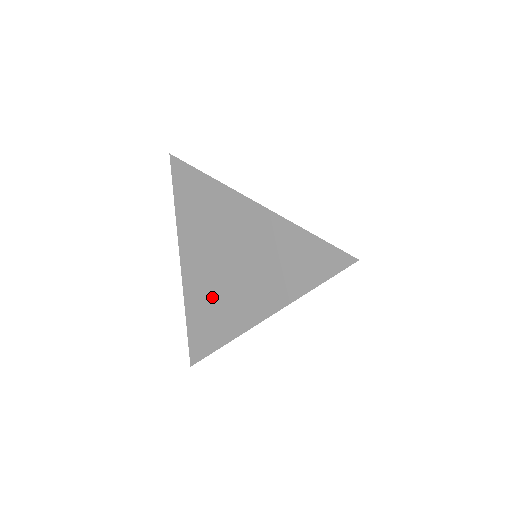
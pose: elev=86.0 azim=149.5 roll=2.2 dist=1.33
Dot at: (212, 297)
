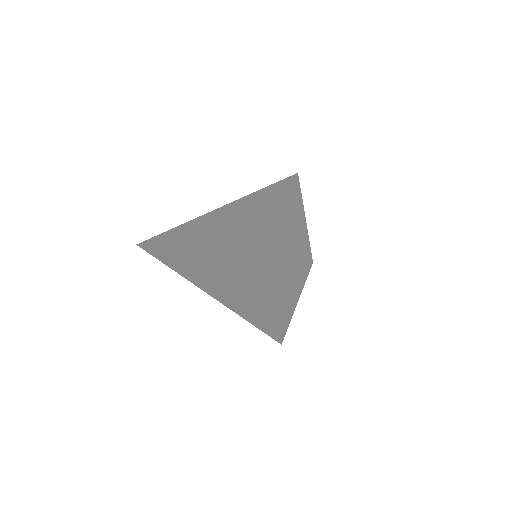
Dot at: (252, 309)
